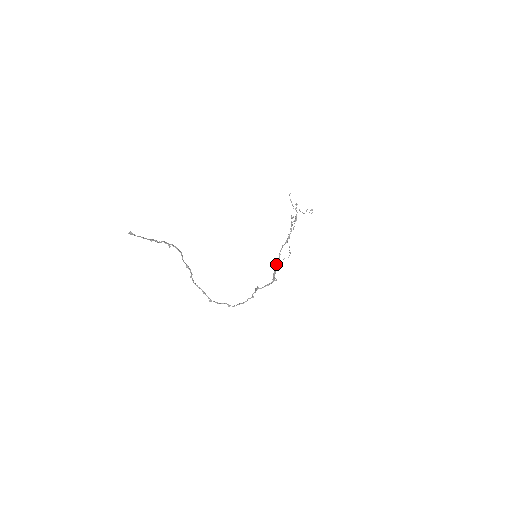
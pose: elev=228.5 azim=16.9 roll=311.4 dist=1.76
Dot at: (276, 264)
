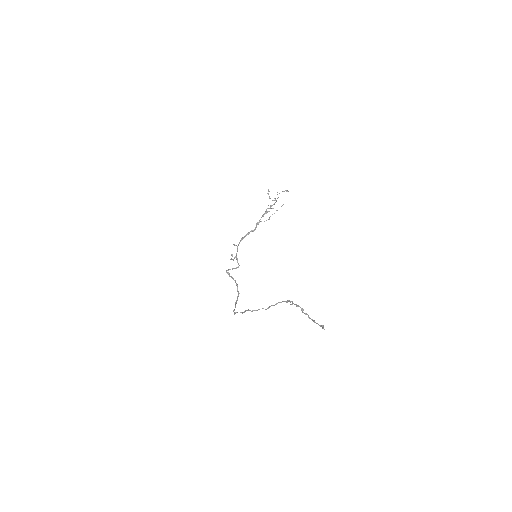
Dot at: (238, 245)
